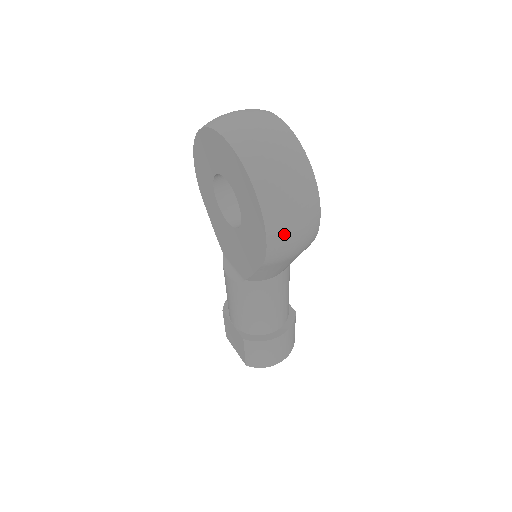
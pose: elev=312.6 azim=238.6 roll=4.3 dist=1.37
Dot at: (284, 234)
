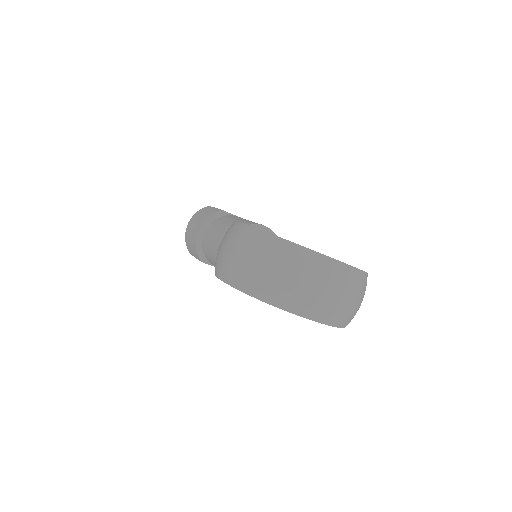
Dot at: occluded
